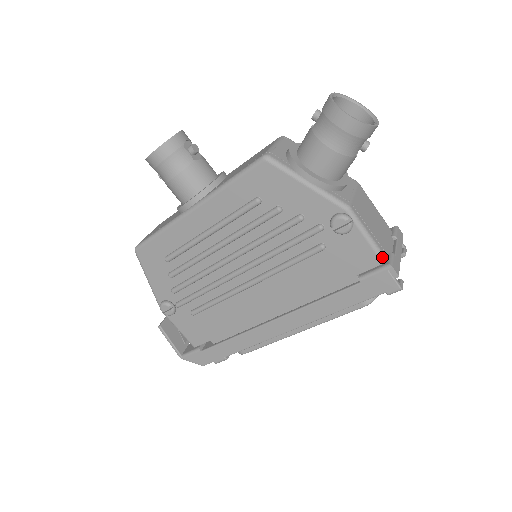
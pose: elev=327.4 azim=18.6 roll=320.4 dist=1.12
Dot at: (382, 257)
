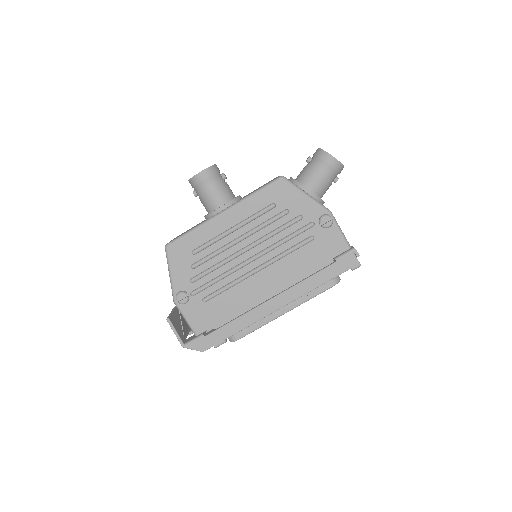
Dot at: (349, 245)
